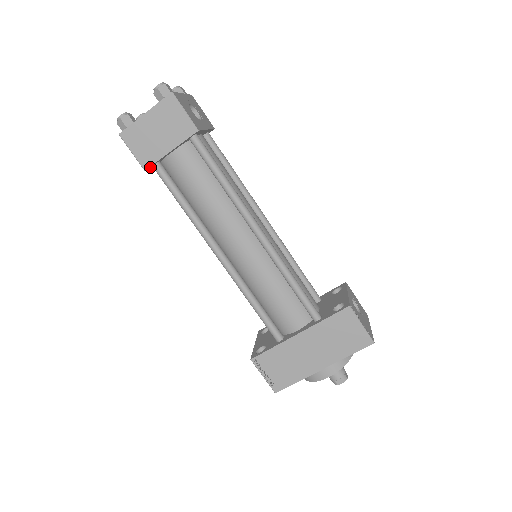
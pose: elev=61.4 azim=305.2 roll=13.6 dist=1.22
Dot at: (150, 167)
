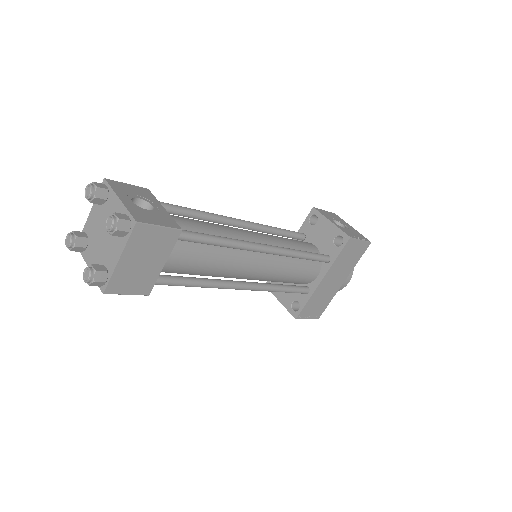
Dot at: (148, 287)
